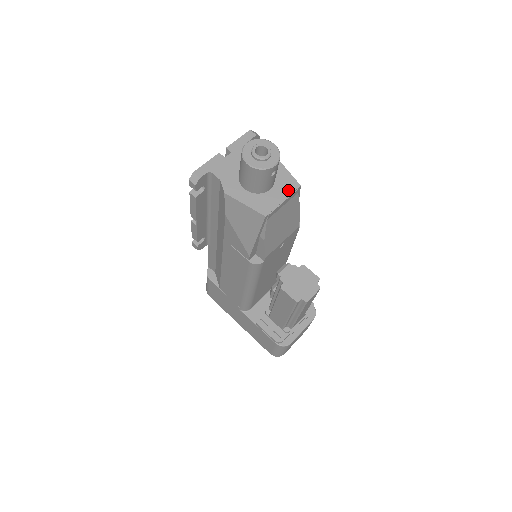
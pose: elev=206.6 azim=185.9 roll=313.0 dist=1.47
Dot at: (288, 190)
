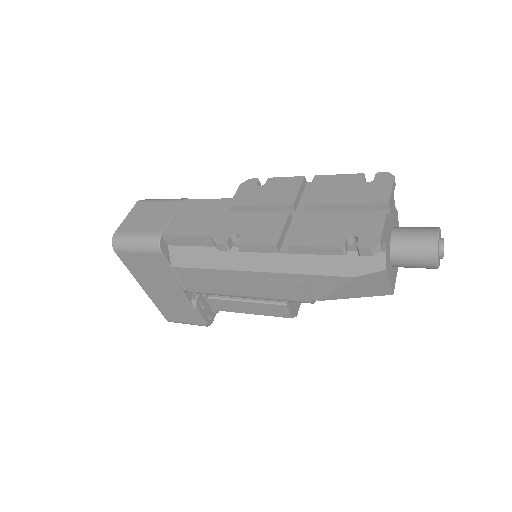
Dot at: occluded
